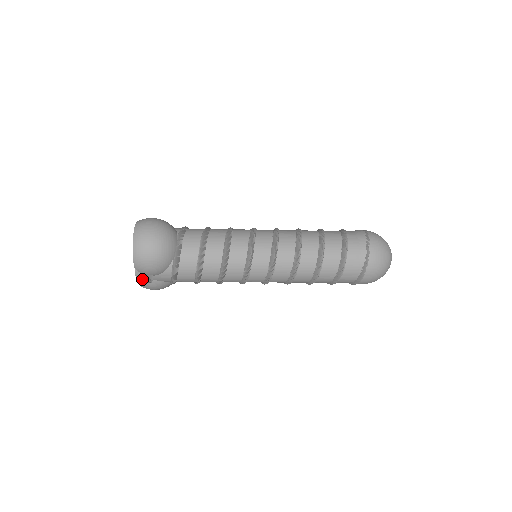
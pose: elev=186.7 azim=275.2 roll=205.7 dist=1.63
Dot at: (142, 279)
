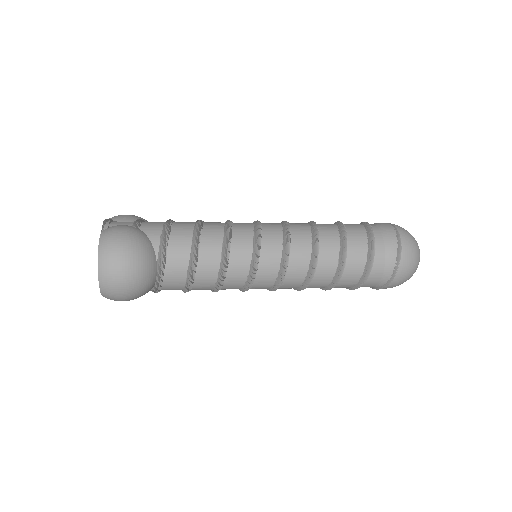
Dot at: occluded
